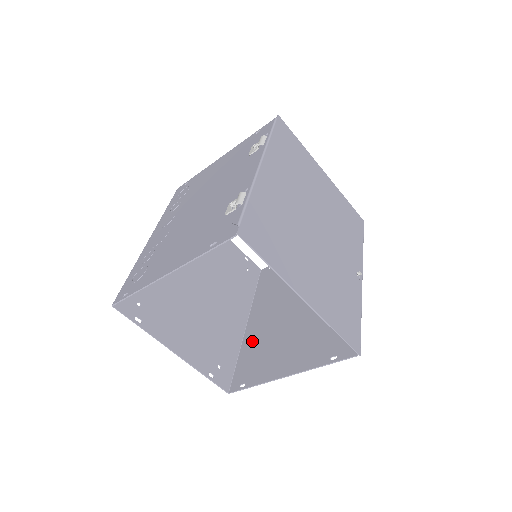
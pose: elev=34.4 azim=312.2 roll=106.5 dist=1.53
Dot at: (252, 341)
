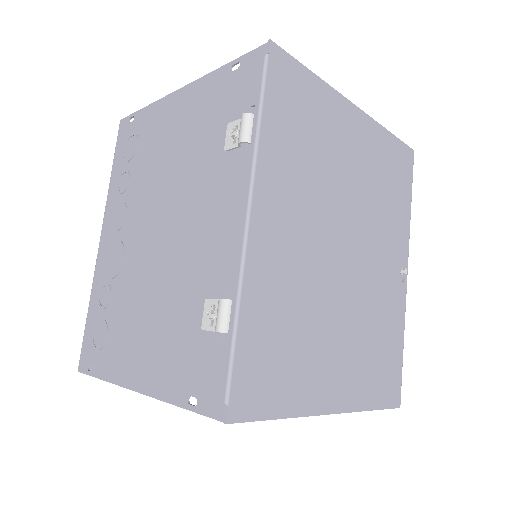
Dot at: occluded
